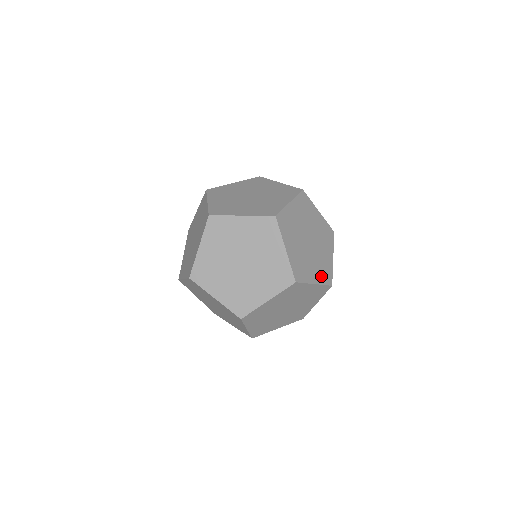
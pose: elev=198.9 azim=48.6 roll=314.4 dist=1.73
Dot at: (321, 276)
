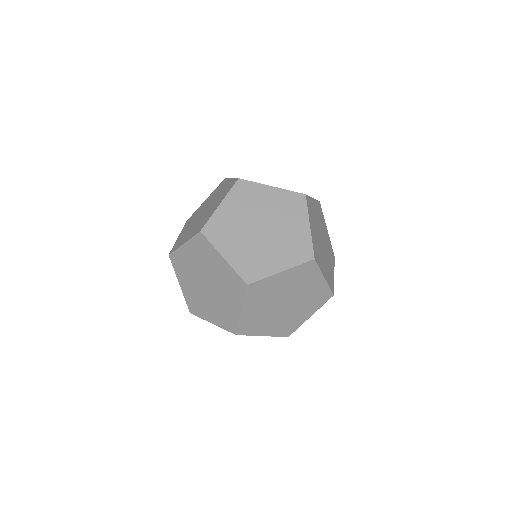
Dot at: (291, 257)
